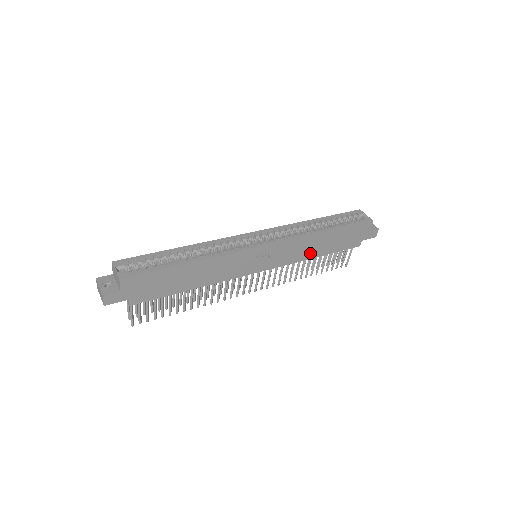
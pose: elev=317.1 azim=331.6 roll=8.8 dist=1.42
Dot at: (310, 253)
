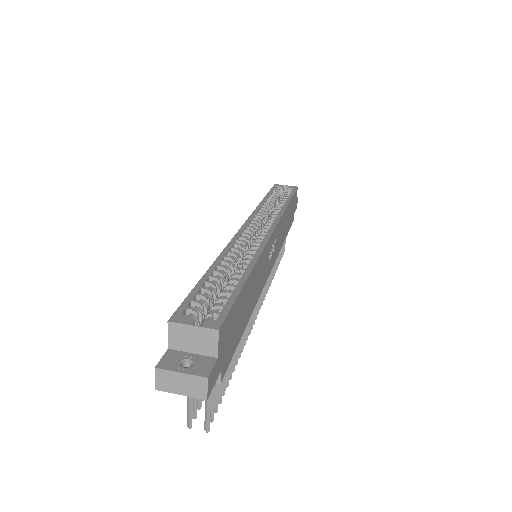
Dot at: (283, 236)
